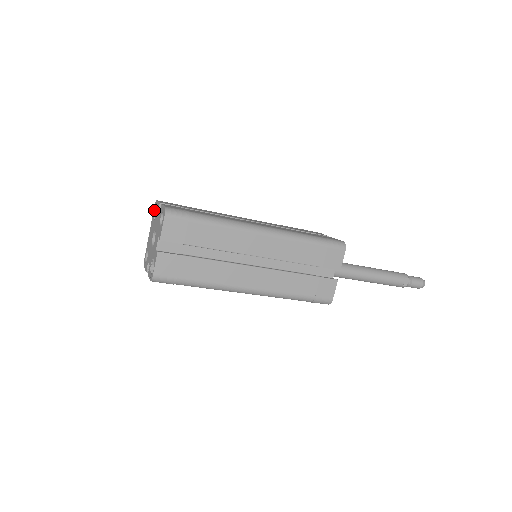
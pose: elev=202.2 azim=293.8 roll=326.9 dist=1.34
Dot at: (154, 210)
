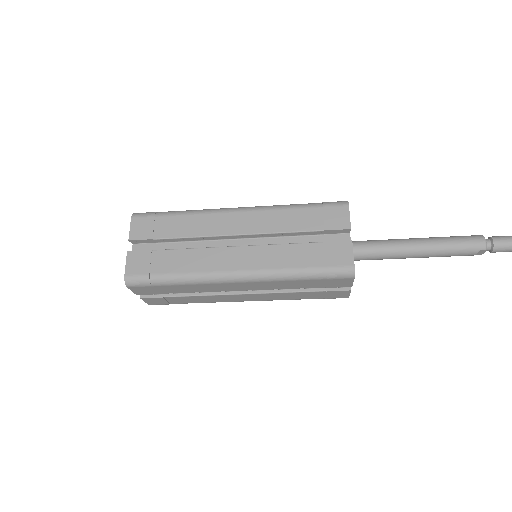
Dot at: occluded
